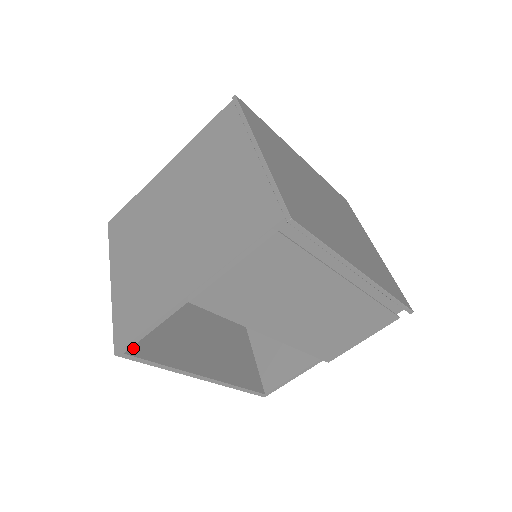
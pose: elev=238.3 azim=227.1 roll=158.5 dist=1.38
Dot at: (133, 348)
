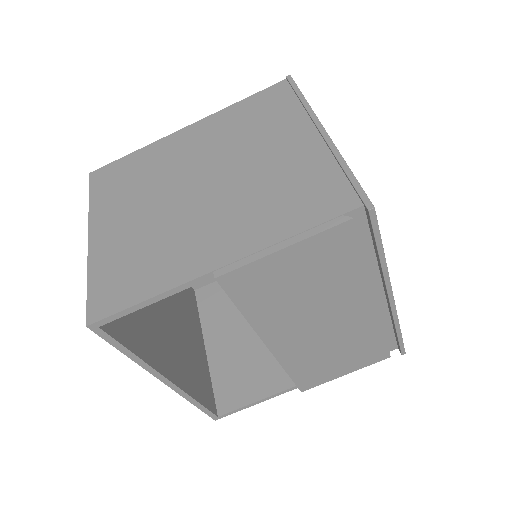
Dot at: (108, 324)
